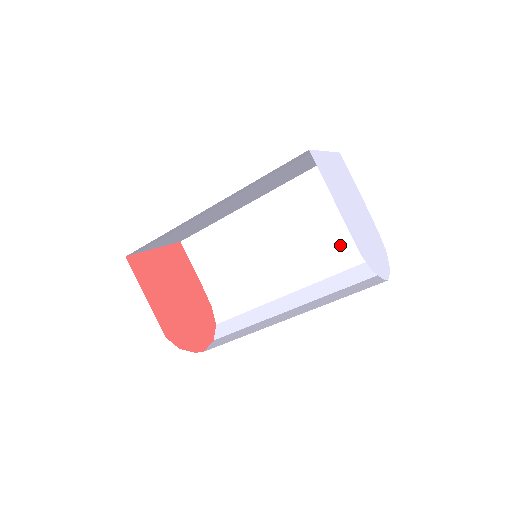
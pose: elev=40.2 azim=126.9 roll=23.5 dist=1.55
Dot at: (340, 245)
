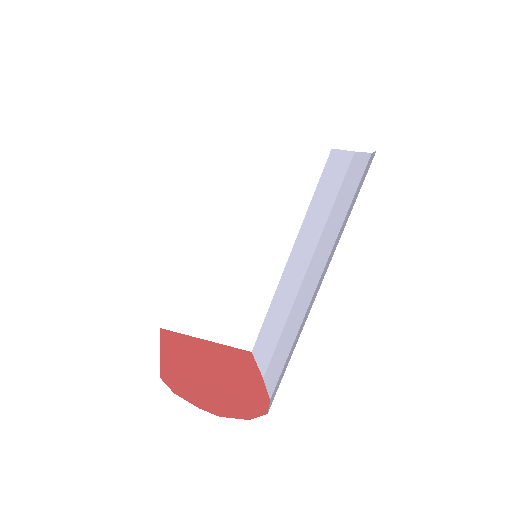
Dot at: (349, 203)
